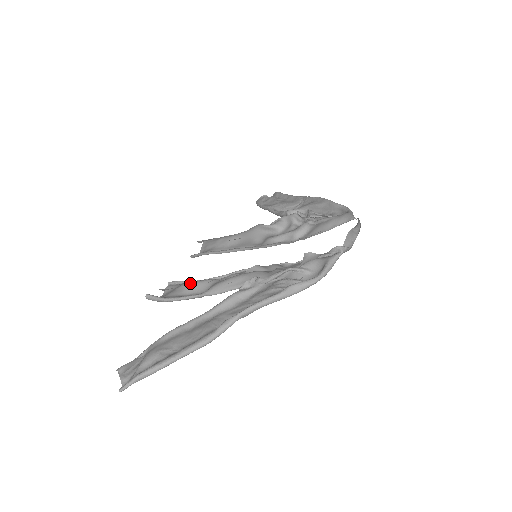
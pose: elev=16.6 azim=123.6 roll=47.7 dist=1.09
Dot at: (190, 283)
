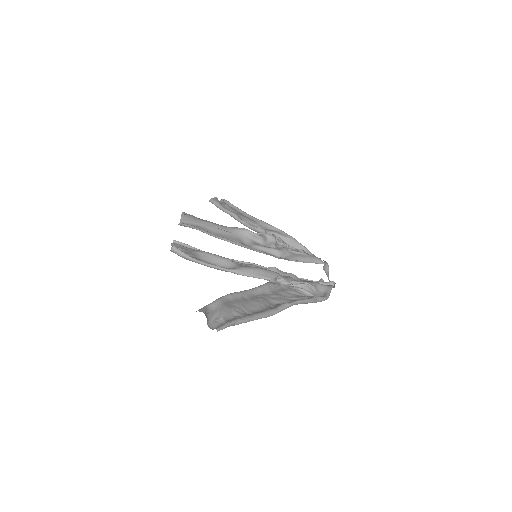
Dot at: (212, 254)
